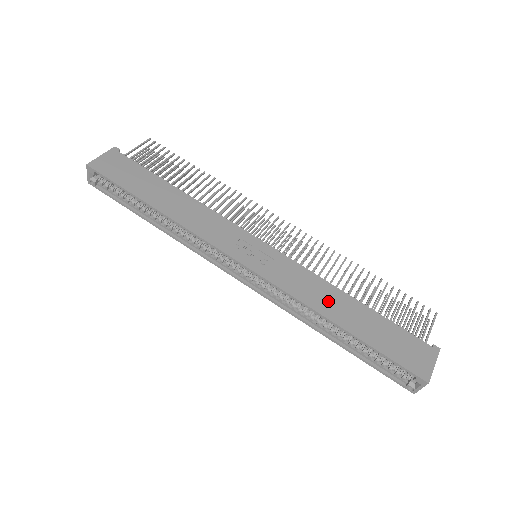
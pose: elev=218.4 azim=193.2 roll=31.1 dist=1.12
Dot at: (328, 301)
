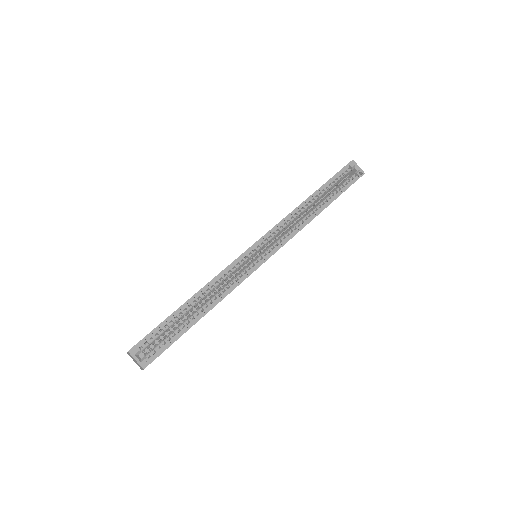
Dot at: occluded
